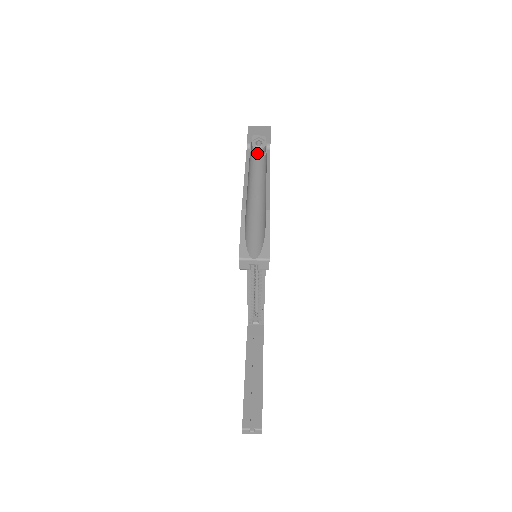
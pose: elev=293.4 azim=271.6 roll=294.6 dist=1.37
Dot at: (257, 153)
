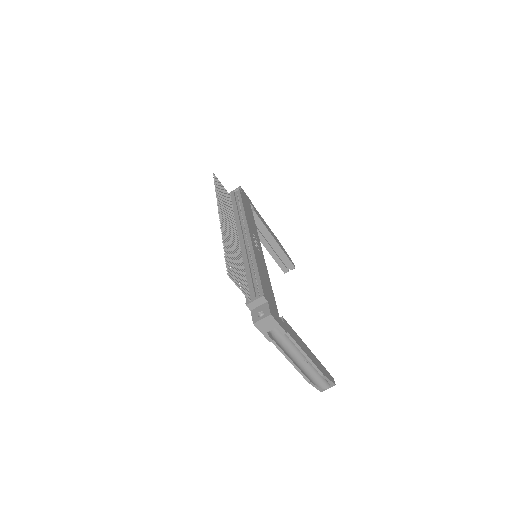
Dot at: occluded
